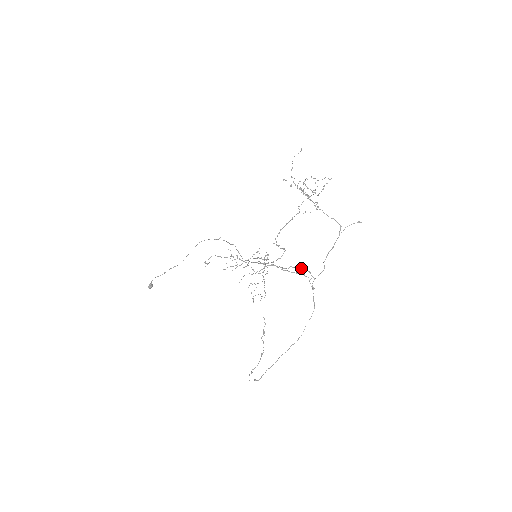
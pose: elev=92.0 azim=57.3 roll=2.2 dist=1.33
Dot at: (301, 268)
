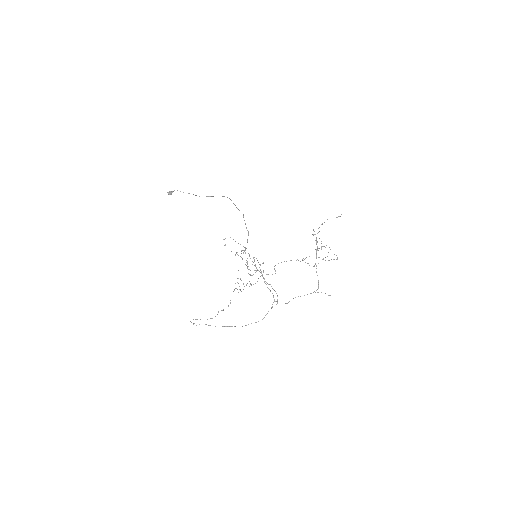
Dot at: (275, 291)
